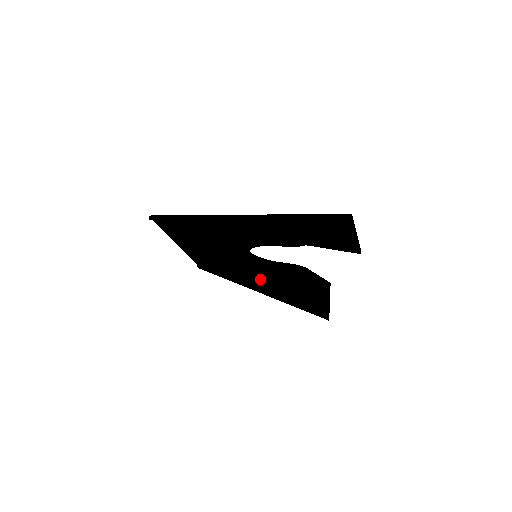
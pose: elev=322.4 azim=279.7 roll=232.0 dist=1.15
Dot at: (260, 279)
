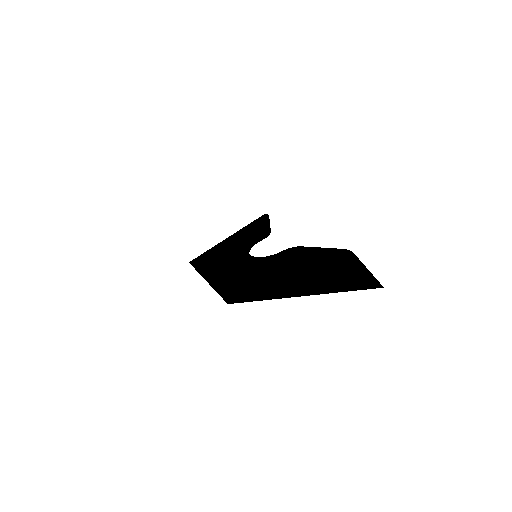
Dot at: occluded
